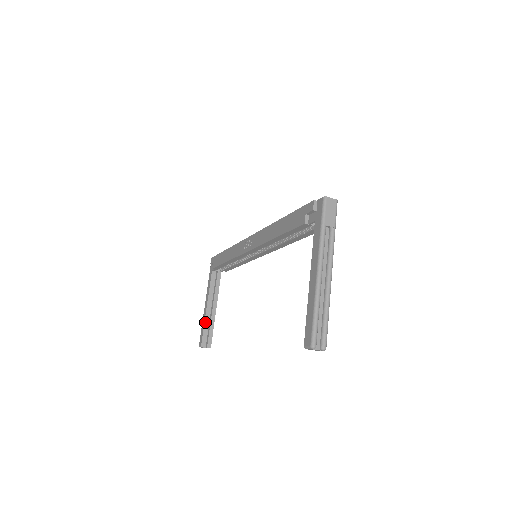
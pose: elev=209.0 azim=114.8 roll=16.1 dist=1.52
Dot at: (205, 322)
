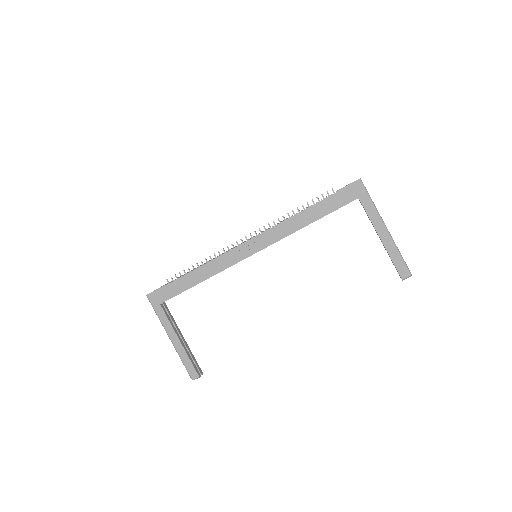
Dot at: (187, 354)
